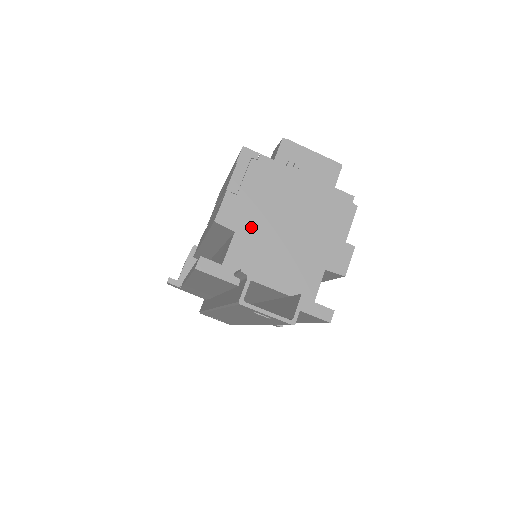
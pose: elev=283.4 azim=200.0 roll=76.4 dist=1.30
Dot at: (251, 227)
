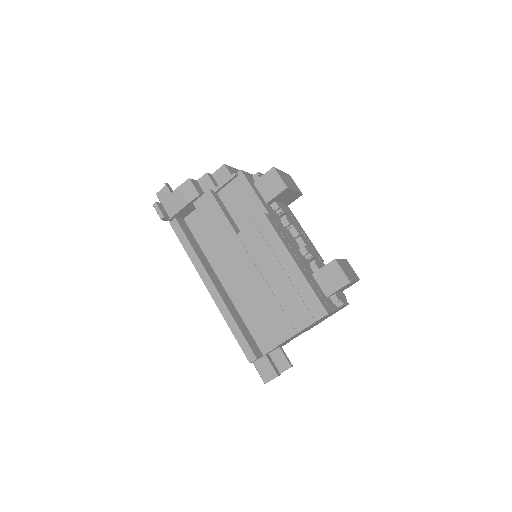
Dot at: occluded
